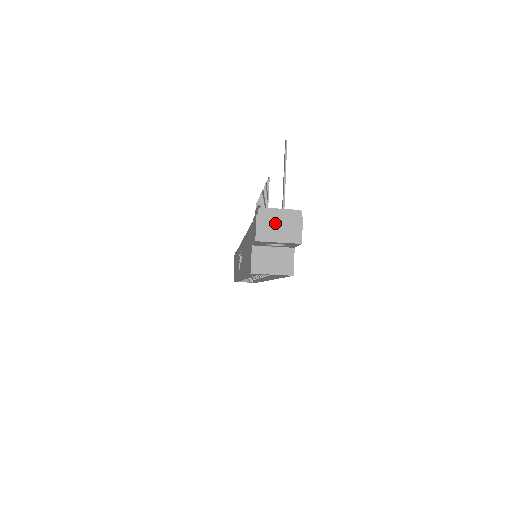
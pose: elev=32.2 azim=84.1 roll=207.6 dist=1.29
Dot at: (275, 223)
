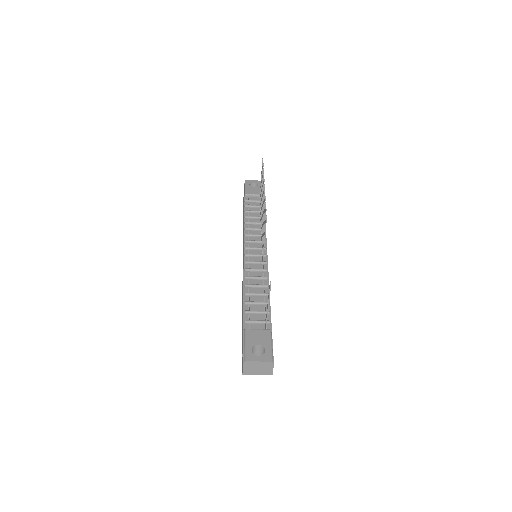
Dot at: (255, 367)
